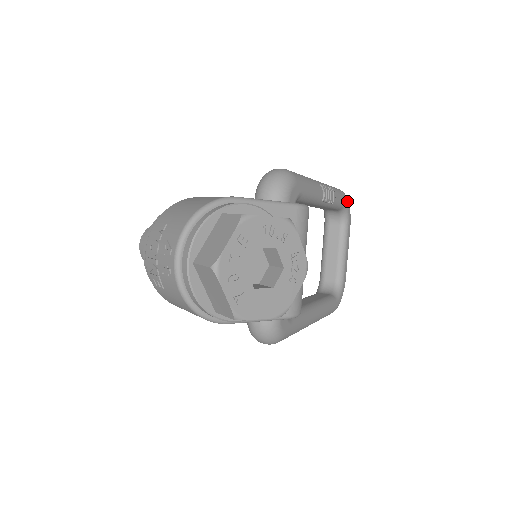
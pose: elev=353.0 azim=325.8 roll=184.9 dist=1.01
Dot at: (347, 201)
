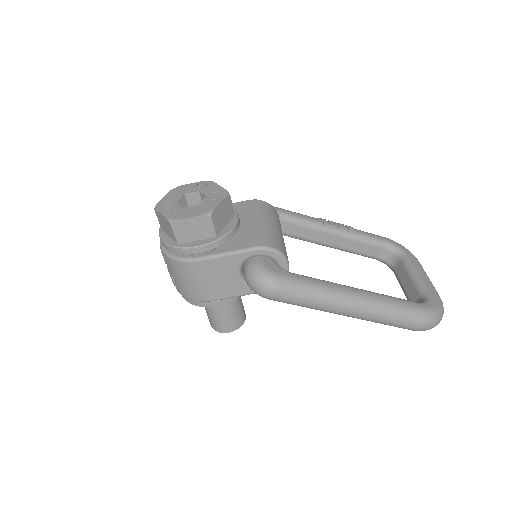
Dot at: (391, 240)
